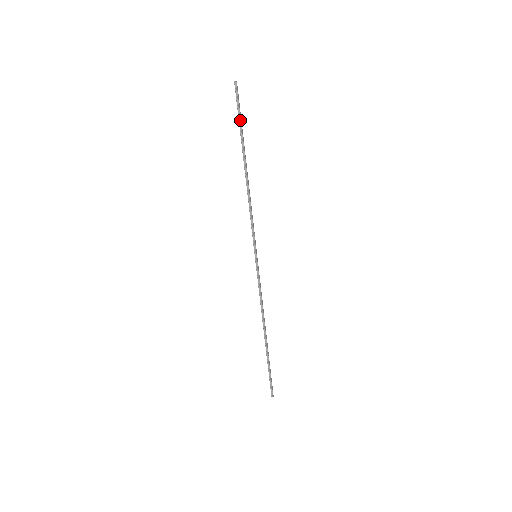
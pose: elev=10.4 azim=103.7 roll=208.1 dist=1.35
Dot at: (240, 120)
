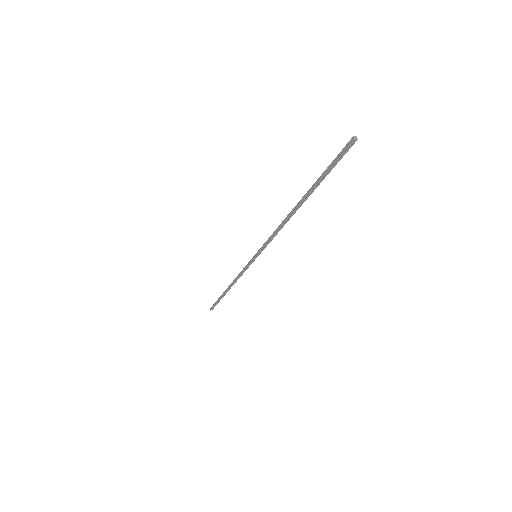
Dot at: occluded
